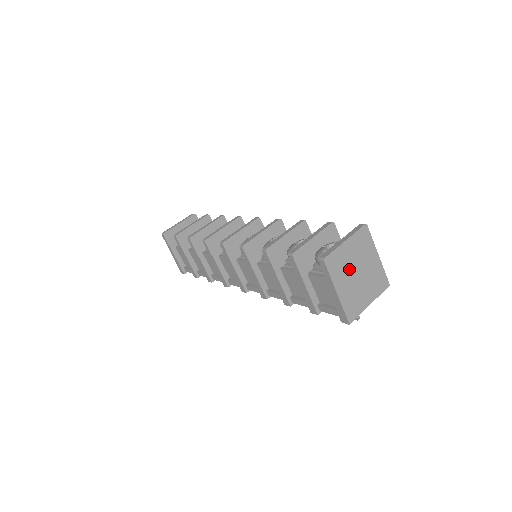
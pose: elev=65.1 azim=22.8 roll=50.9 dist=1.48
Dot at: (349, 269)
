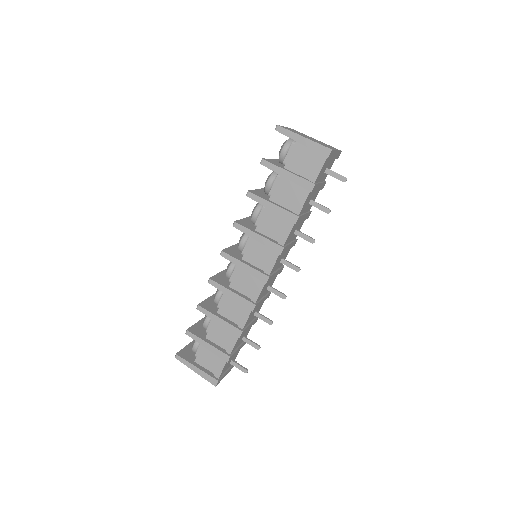
Dot at: occluded
